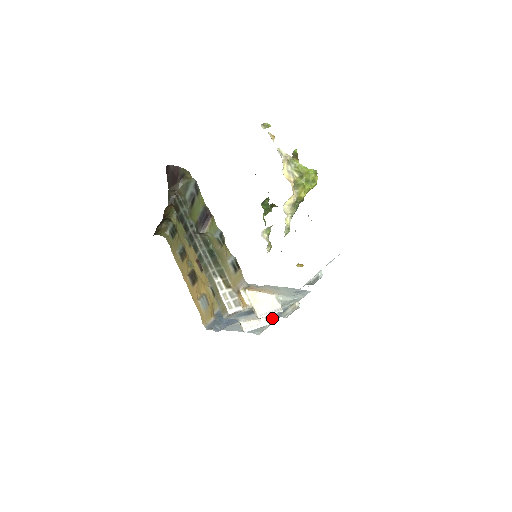
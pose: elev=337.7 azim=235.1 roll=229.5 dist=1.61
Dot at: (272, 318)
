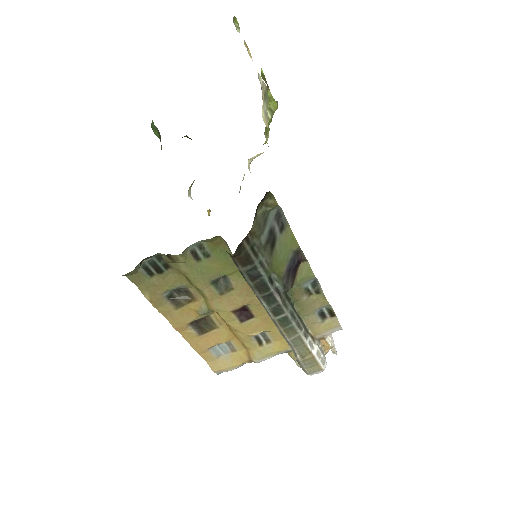
Dot at: occluded
